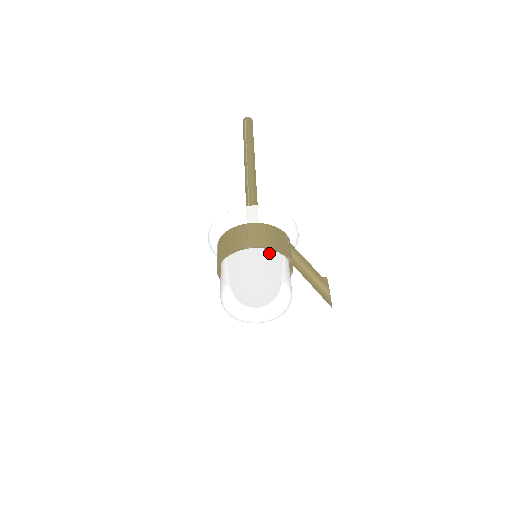
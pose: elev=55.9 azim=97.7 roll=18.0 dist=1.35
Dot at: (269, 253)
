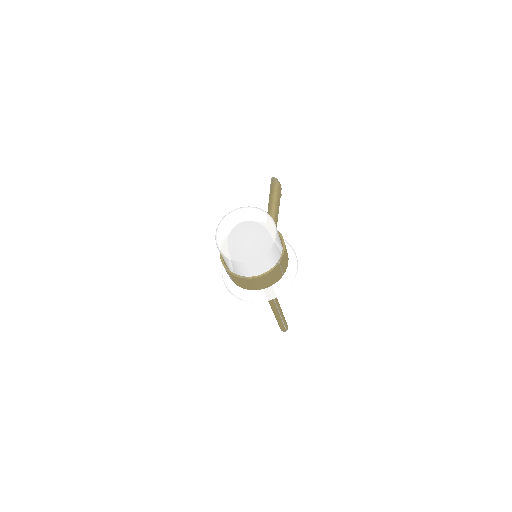
Dot at: occluded
